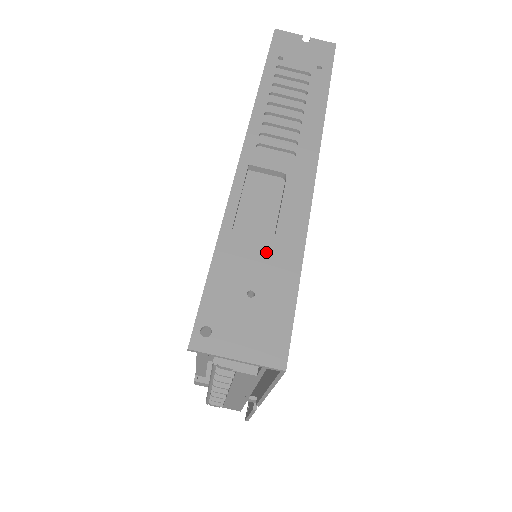
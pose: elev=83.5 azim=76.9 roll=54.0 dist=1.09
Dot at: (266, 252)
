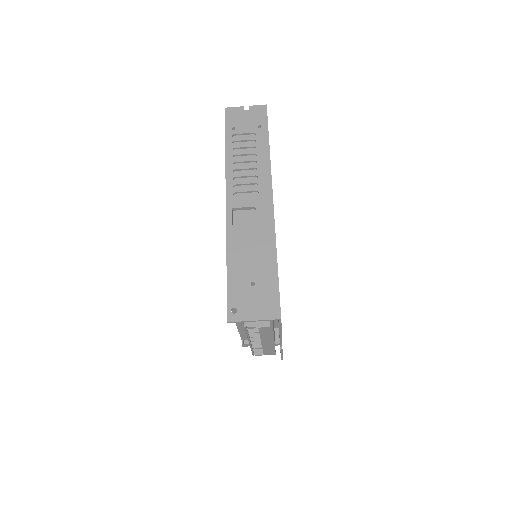
Dot at: (255, 258)
